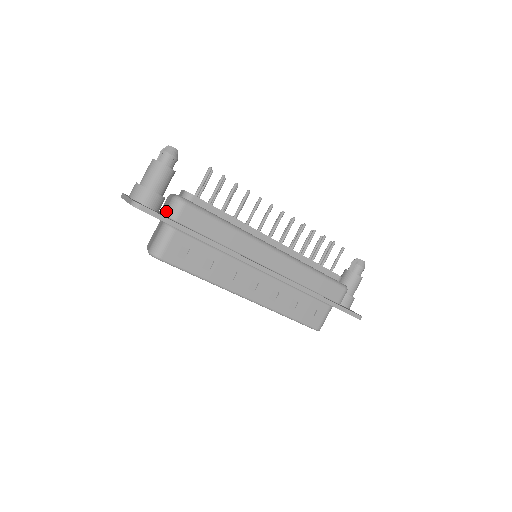
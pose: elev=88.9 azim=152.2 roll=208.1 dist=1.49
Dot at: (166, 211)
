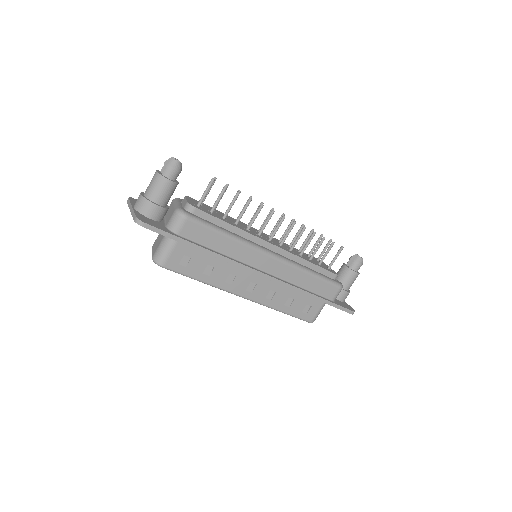
Dot at: (169, 224)
